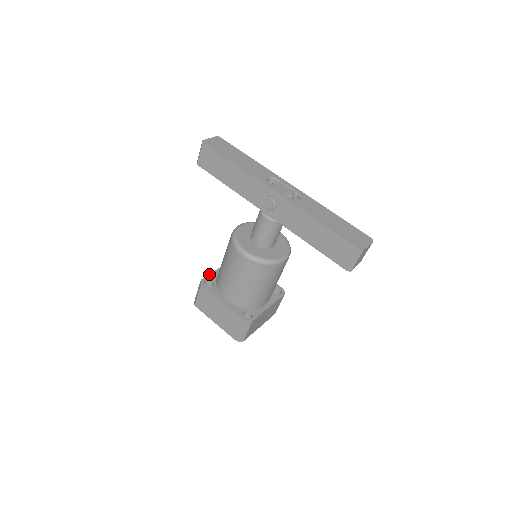
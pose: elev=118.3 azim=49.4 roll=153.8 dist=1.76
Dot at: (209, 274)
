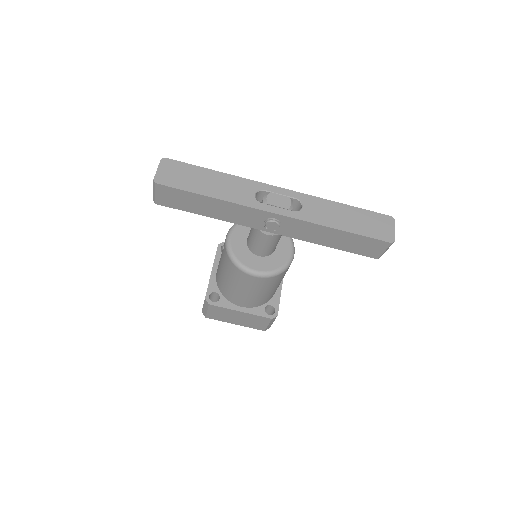
Dot at: (208, 286)
